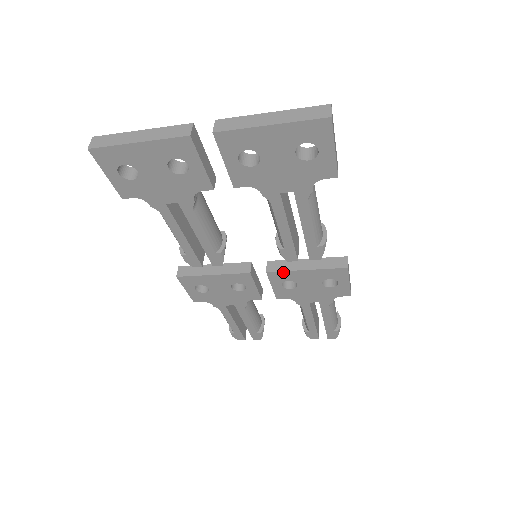
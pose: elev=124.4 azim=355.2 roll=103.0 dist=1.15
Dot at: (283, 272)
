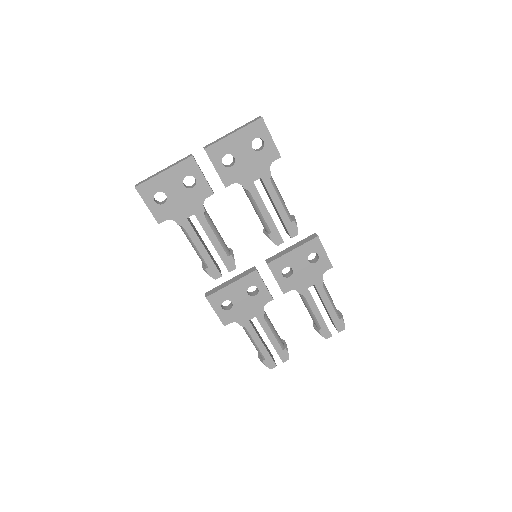
Dot at: (278, 259)
